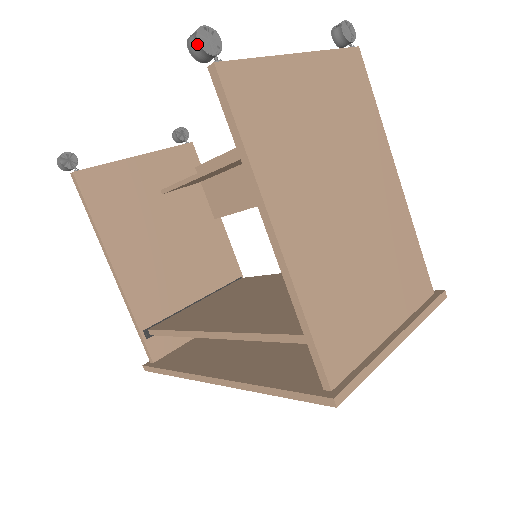
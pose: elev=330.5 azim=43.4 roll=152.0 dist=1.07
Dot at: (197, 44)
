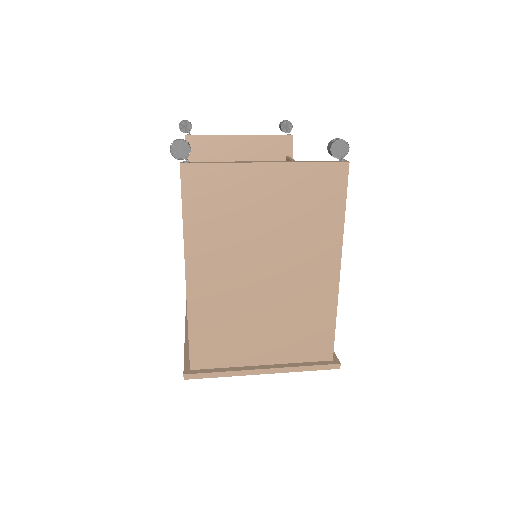
Dot at: (170, 151)
